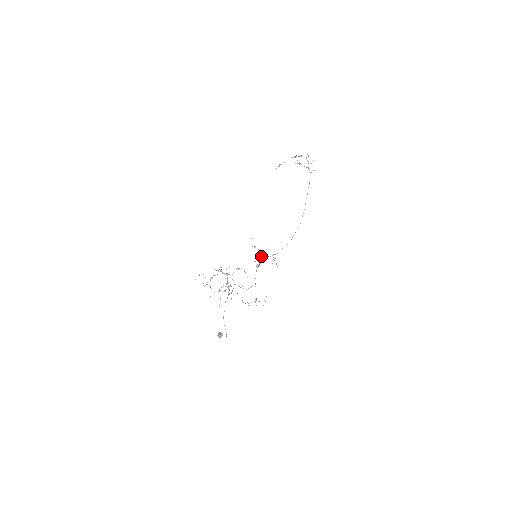
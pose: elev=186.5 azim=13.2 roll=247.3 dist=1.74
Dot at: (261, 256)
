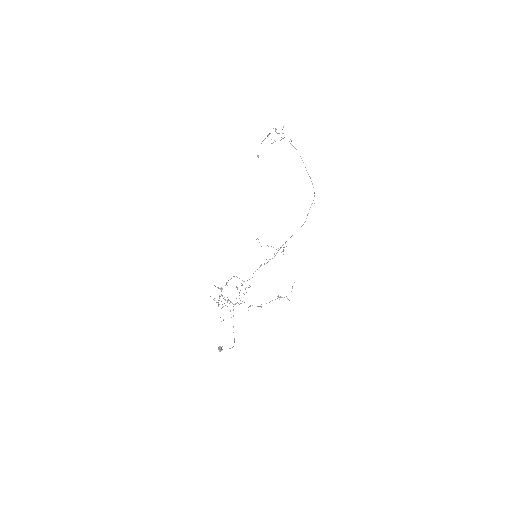
Dot at: occluded
